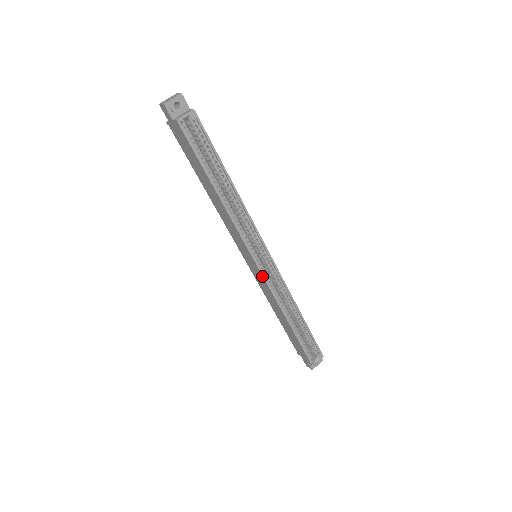
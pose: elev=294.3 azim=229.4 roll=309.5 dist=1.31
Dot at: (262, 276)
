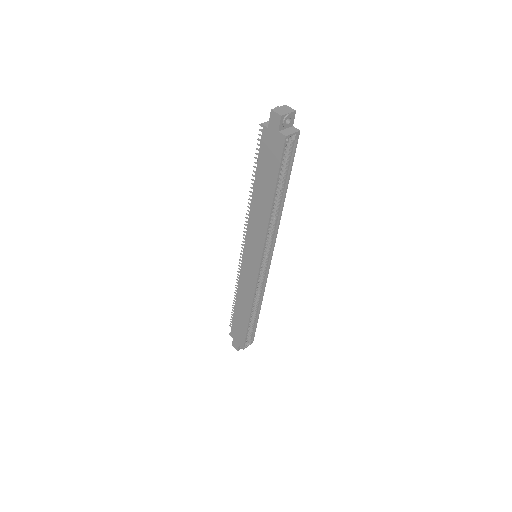
Dot at: (257, 276)
